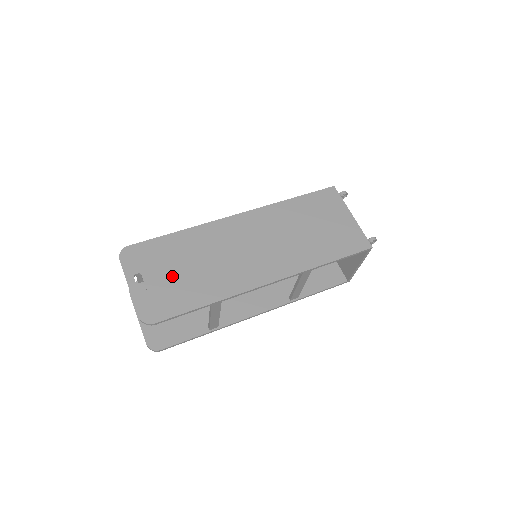
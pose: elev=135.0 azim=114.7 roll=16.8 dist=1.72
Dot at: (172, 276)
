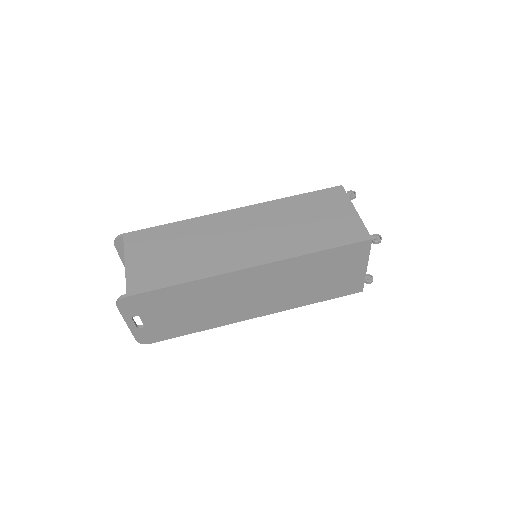
Dot at: (169, 317)
